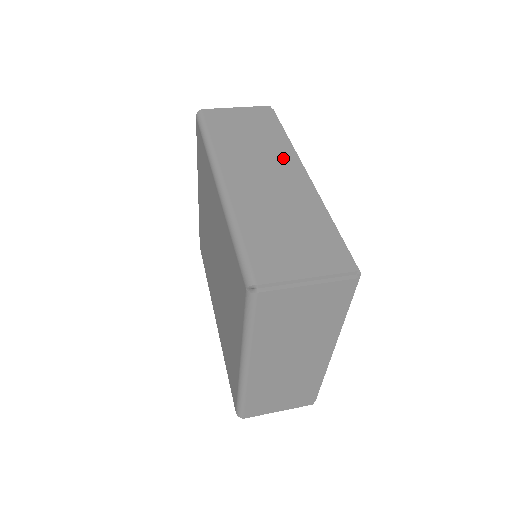
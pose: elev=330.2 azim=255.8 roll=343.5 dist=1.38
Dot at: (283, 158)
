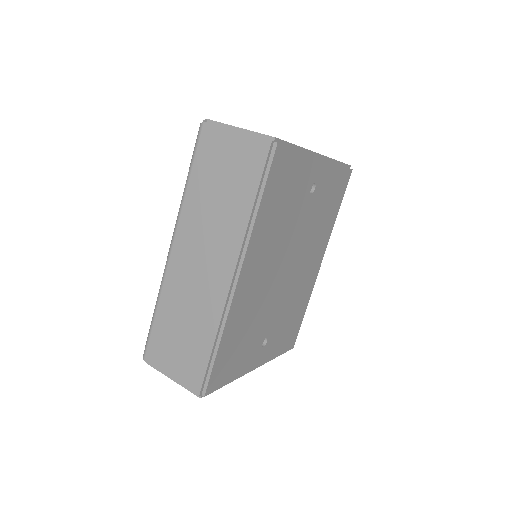
Dot at: (227, 248)
